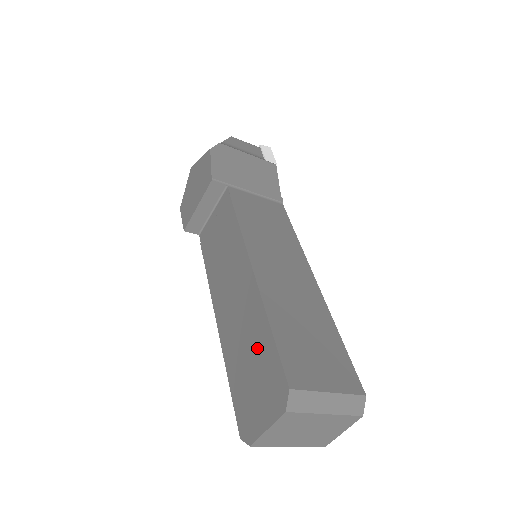
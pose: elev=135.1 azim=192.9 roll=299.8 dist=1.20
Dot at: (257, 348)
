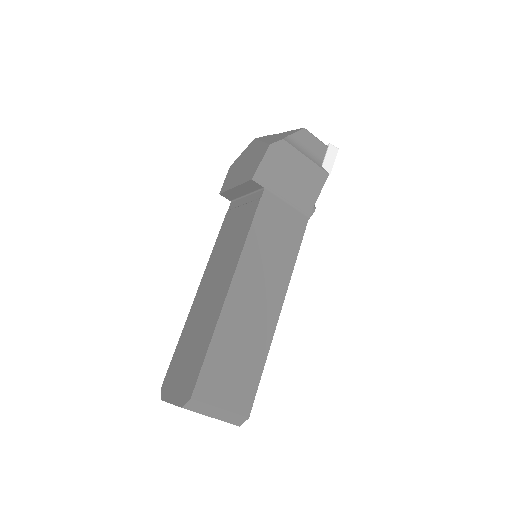
Dot at: (197, 348)
